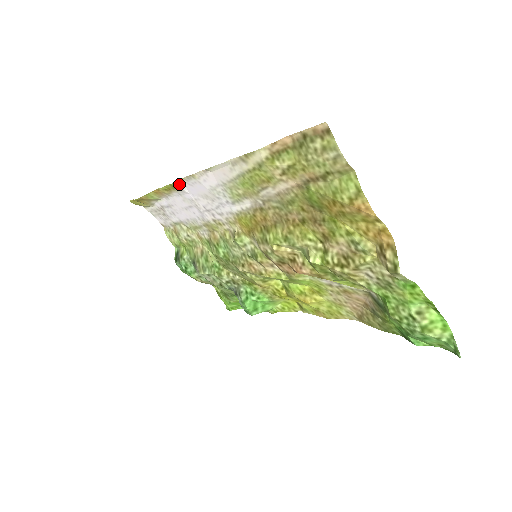
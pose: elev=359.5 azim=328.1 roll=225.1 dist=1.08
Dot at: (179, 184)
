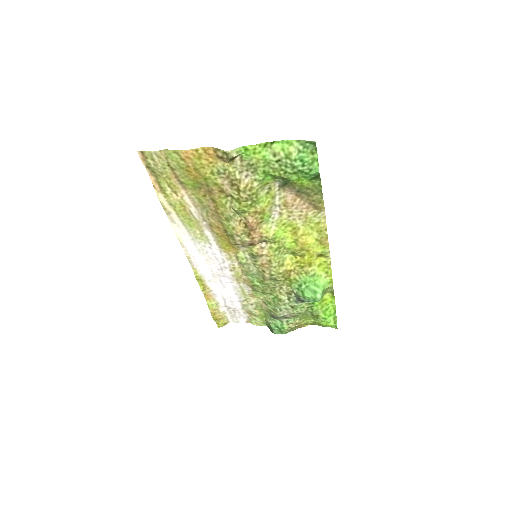
Dot at: (197, 273)
